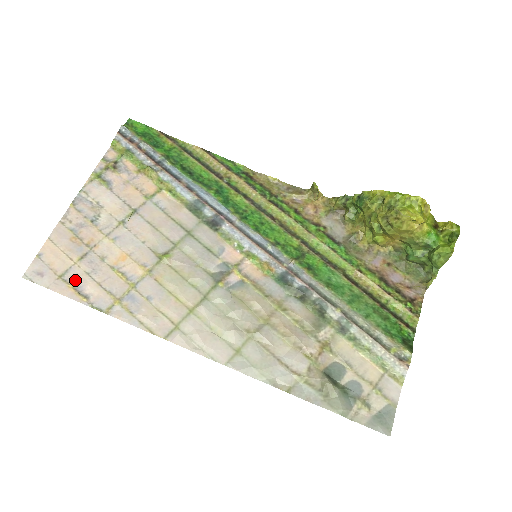
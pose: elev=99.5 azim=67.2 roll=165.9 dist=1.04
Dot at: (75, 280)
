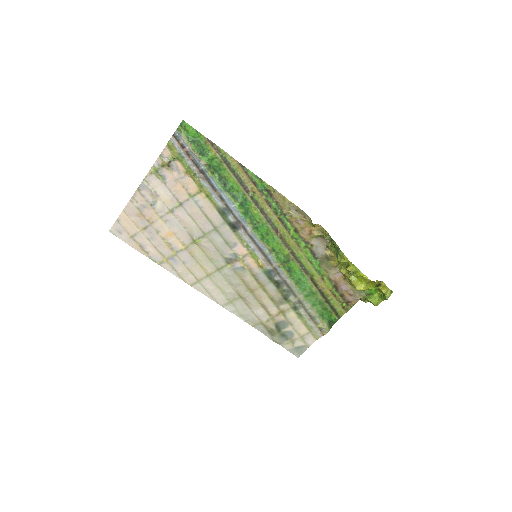
Dot at: (140, 241)
